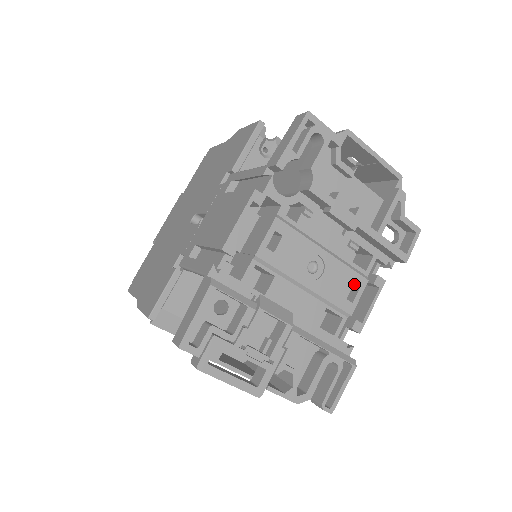
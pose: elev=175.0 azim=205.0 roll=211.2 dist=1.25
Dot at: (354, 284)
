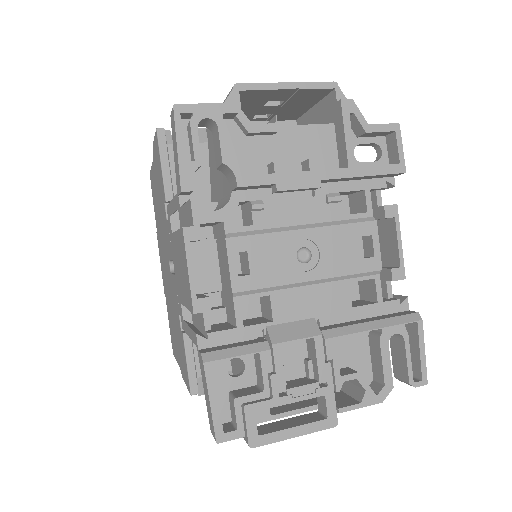
Dot at: occluded
